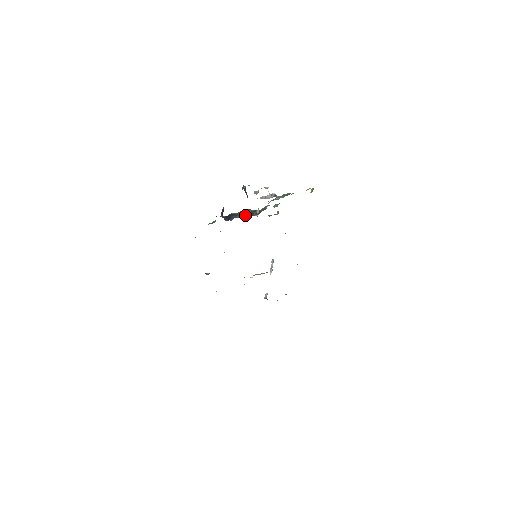
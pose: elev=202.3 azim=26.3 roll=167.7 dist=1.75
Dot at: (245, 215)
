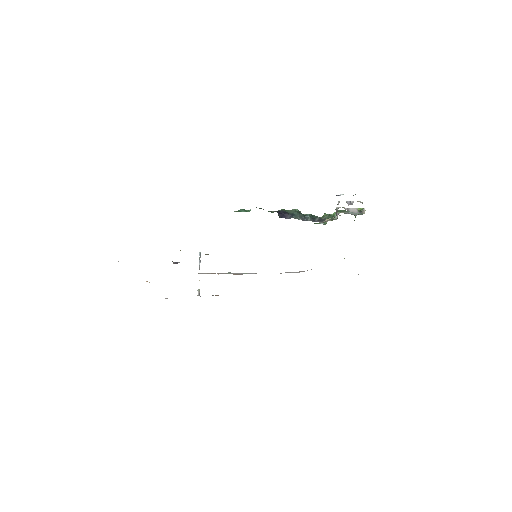
Dot at: (304, 218)
